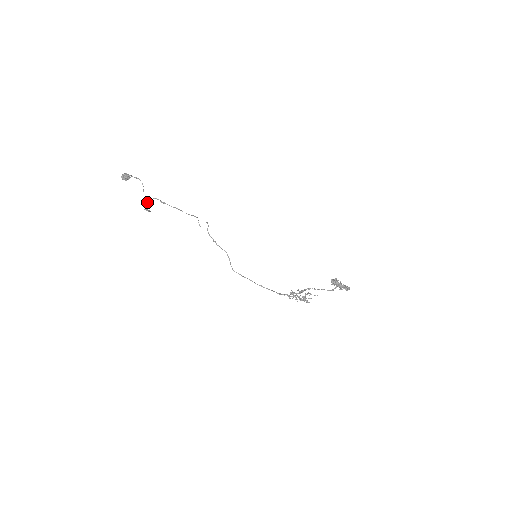
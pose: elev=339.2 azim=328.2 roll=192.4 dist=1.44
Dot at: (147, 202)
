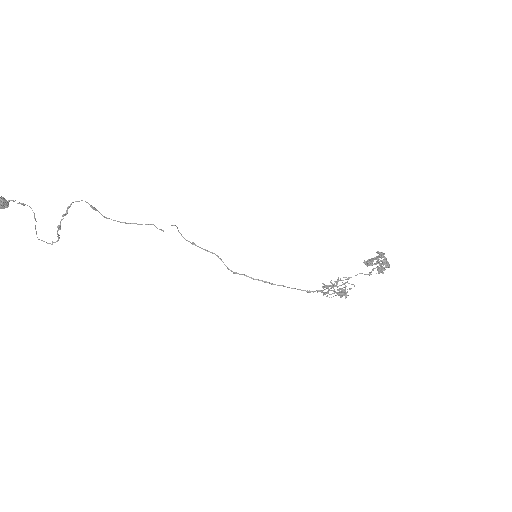
Dot at: (66, 210)
